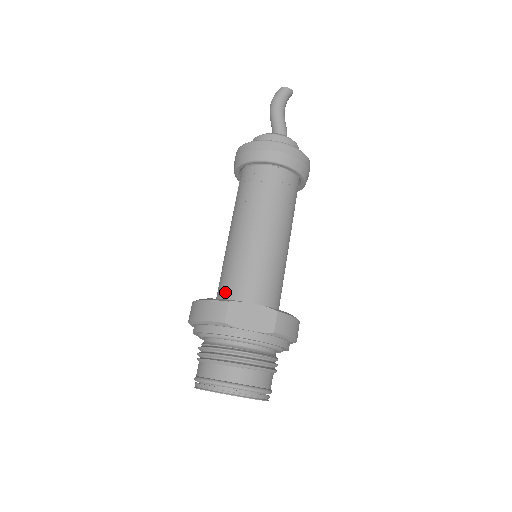
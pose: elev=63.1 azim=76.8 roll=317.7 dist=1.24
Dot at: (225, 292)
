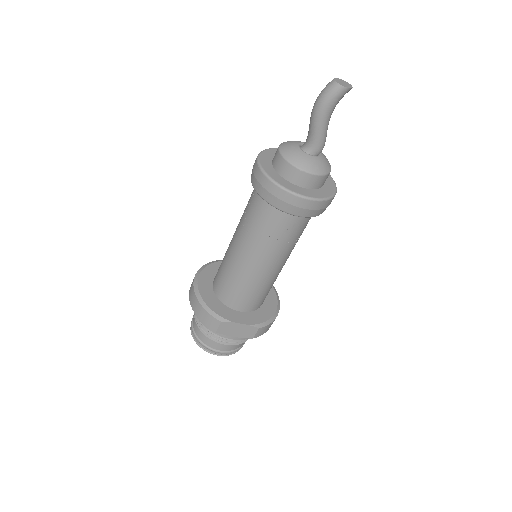
Dot at: (221, 293)
